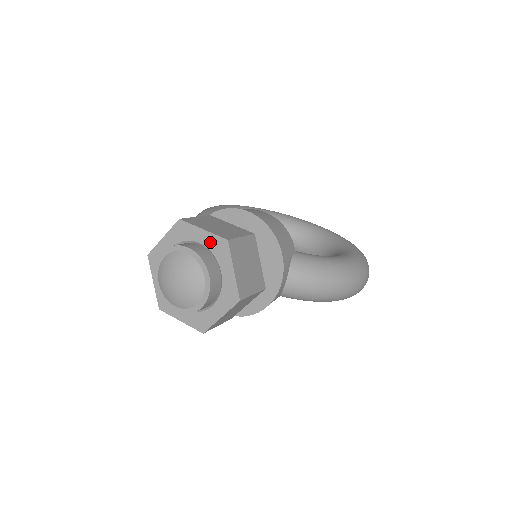
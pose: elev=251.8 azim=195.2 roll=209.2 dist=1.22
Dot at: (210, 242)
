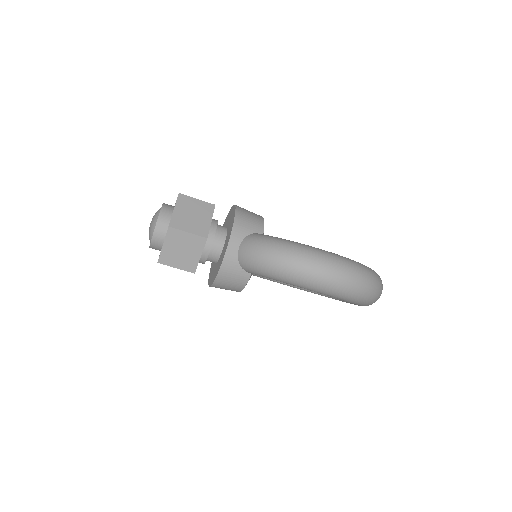
Dot at: occluded
